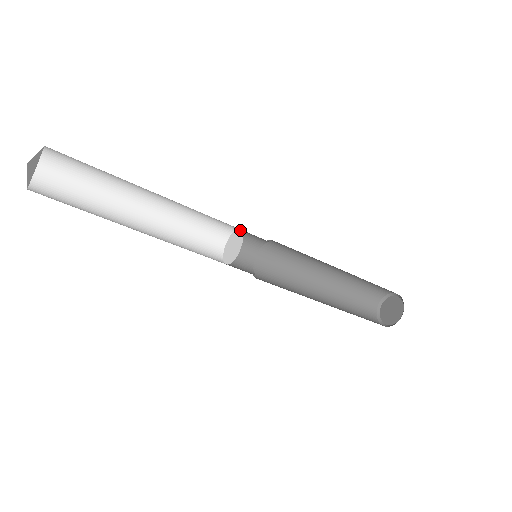
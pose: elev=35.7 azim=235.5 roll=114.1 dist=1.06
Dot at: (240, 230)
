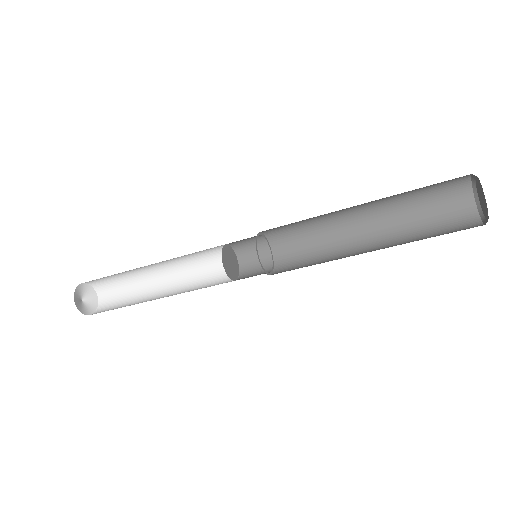
Dot at: (228, 246)
